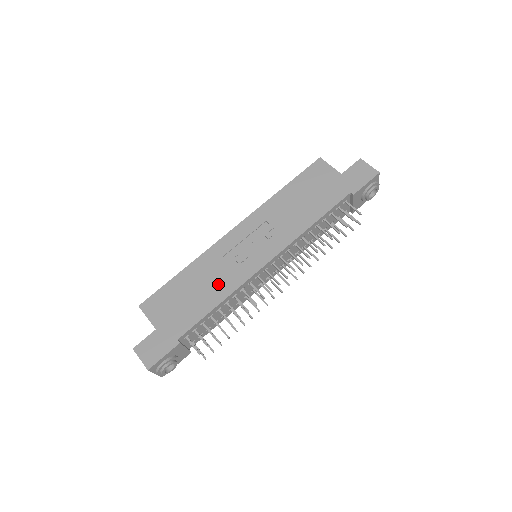
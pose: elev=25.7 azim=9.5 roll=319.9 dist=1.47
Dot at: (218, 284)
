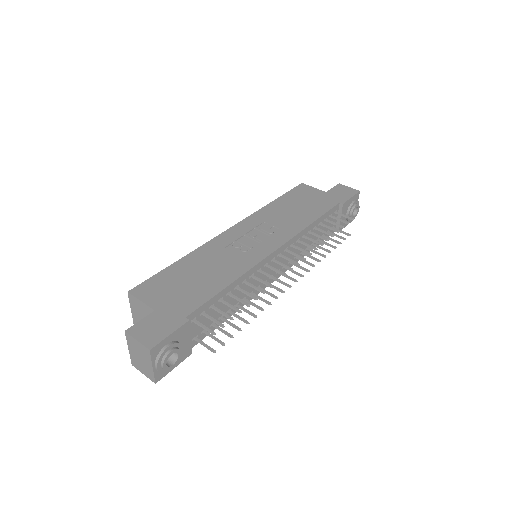
Dot at: (225, 268)
